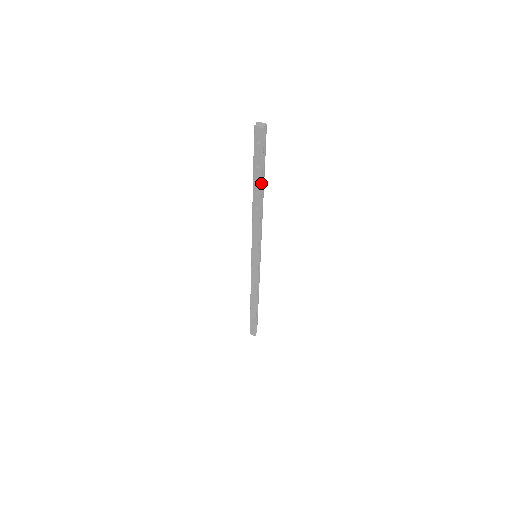
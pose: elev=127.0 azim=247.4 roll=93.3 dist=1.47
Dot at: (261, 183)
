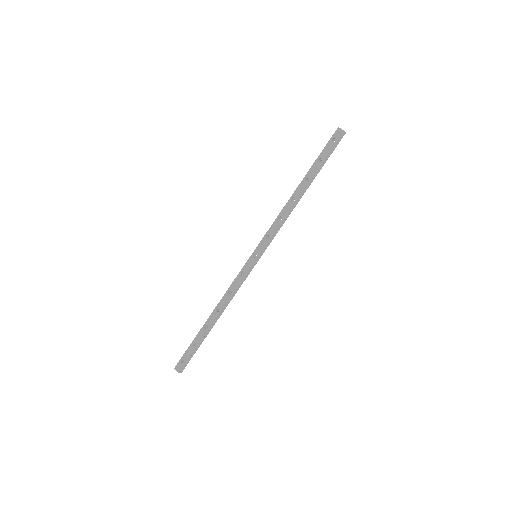
Dot at: (313, 176)
